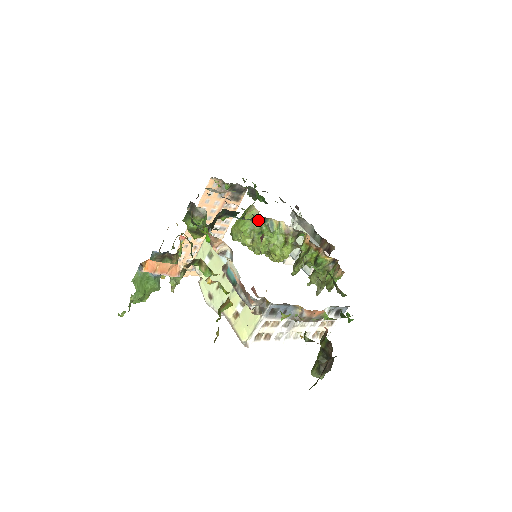
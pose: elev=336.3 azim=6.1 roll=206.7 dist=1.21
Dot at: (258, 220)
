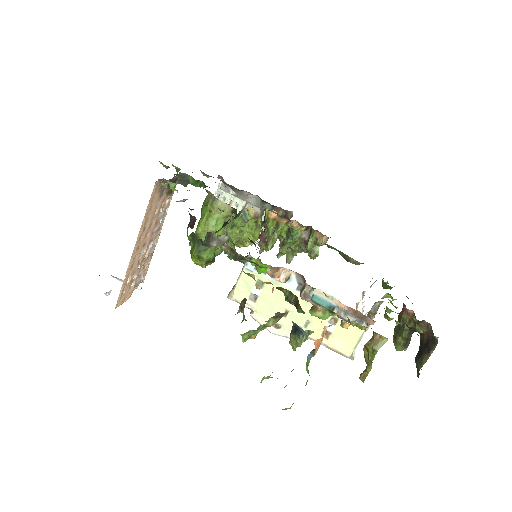
Dot at: (237, 216)
